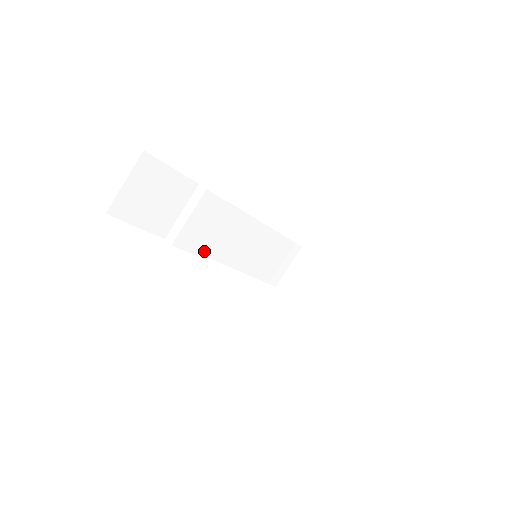
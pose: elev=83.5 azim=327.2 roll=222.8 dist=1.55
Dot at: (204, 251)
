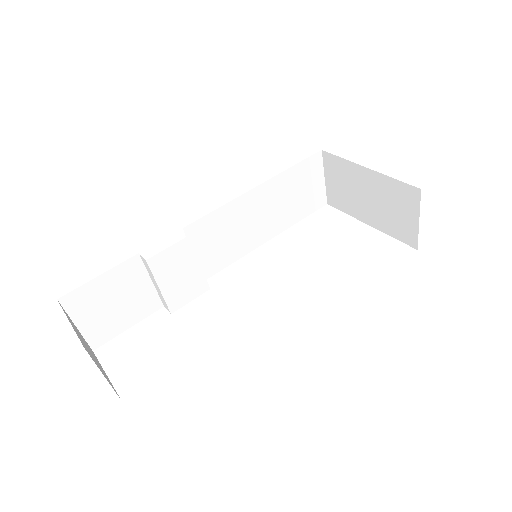
Dot at: (212, 271)
